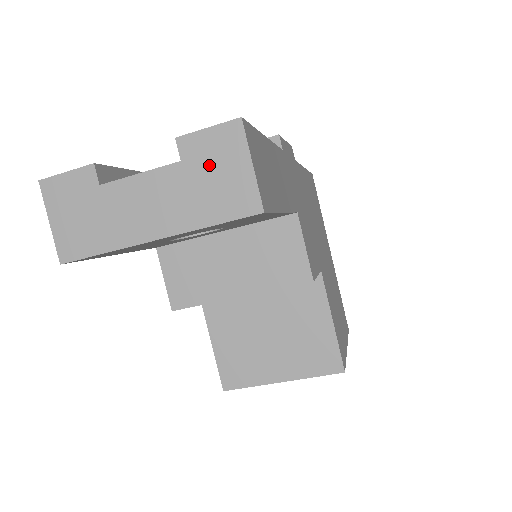
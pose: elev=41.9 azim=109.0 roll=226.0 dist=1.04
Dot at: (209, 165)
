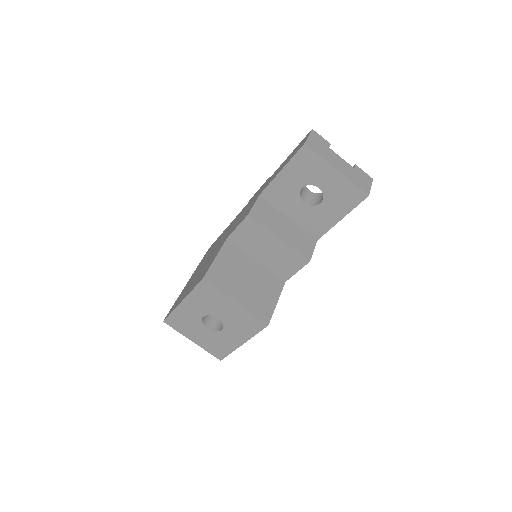
Dot at: (361, 176)
